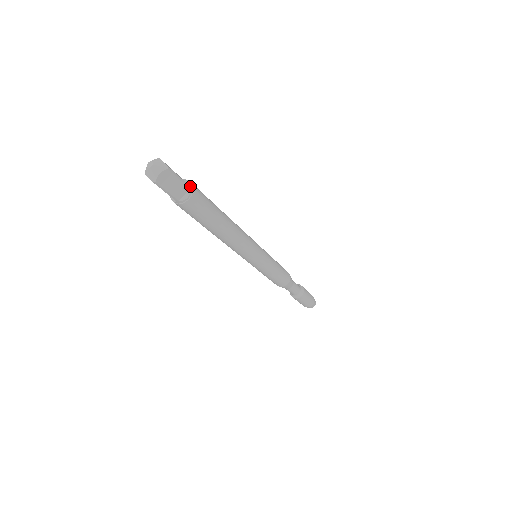
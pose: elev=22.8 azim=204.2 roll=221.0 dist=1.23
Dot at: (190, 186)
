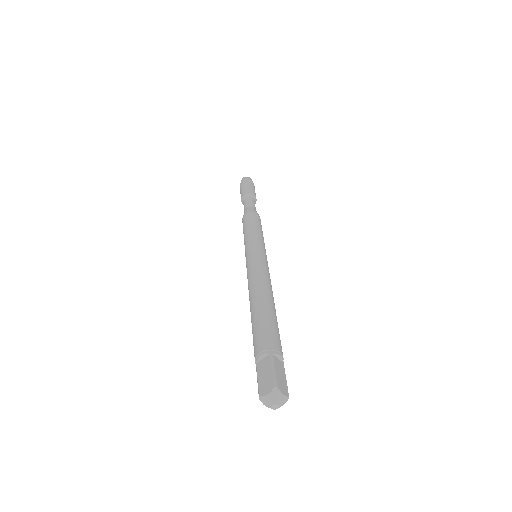
Dot at: (283, 363)
